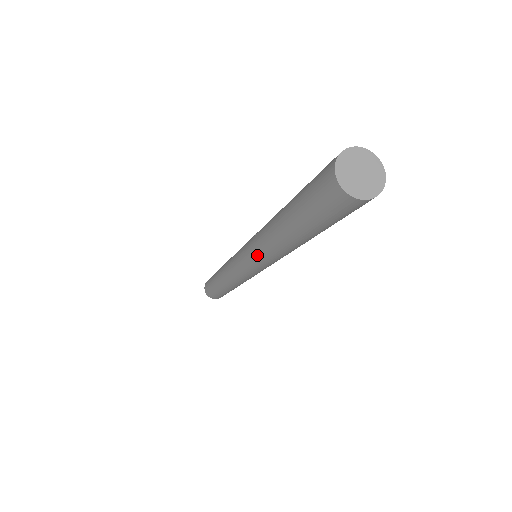
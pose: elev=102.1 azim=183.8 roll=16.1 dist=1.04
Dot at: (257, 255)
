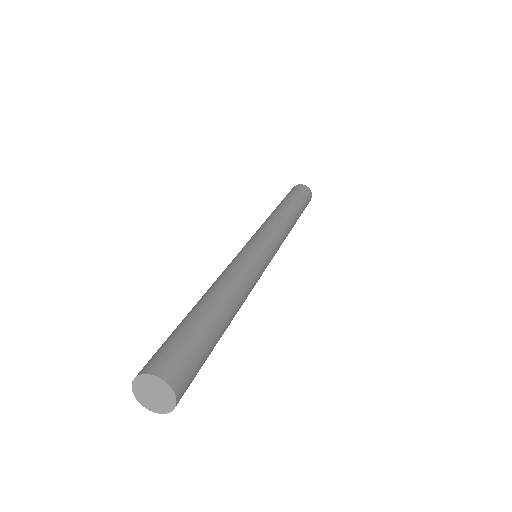
Dot at: occluded
